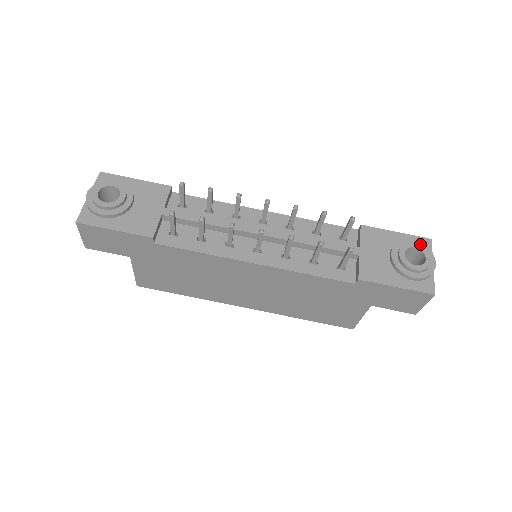
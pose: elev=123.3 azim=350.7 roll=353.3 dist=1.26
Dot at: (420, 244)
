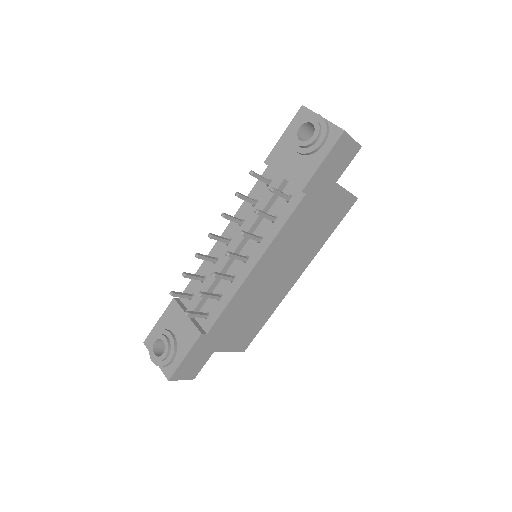
Dot at: (300, 120)
